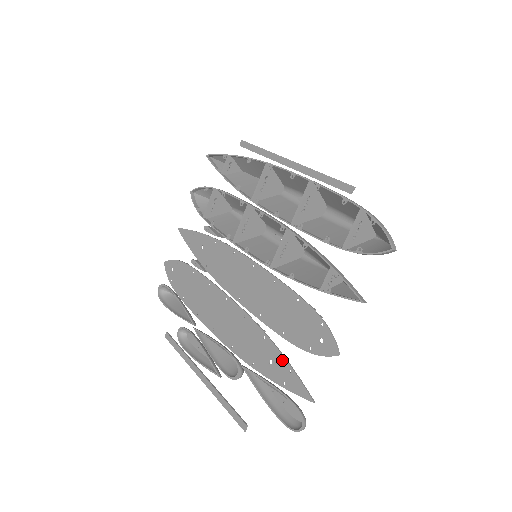
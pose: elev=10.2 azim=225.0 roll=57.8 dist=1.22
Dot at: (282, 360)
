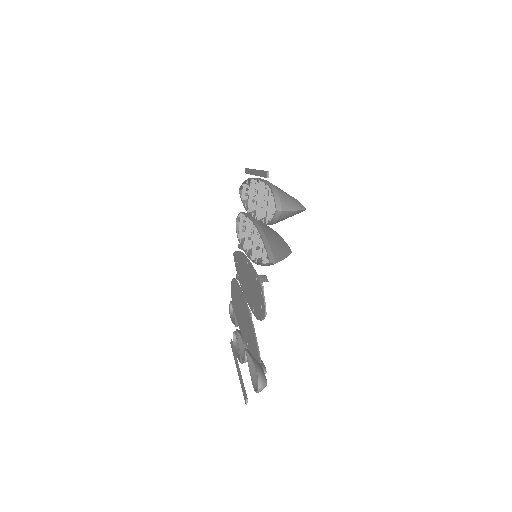
Dot at: (253, 334)
